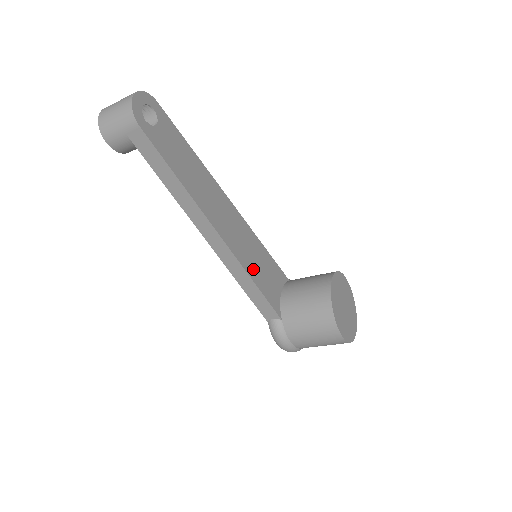
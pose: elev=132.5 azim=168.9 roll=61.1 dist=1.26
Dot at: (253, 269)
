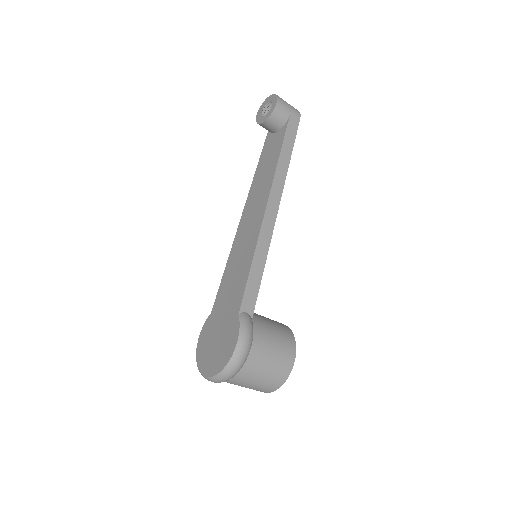
Dot at: occluded
